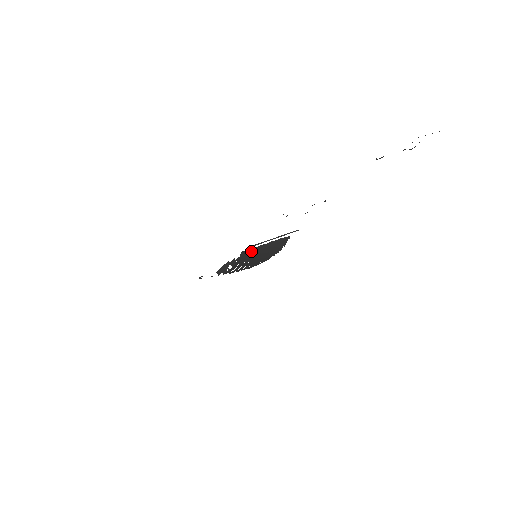
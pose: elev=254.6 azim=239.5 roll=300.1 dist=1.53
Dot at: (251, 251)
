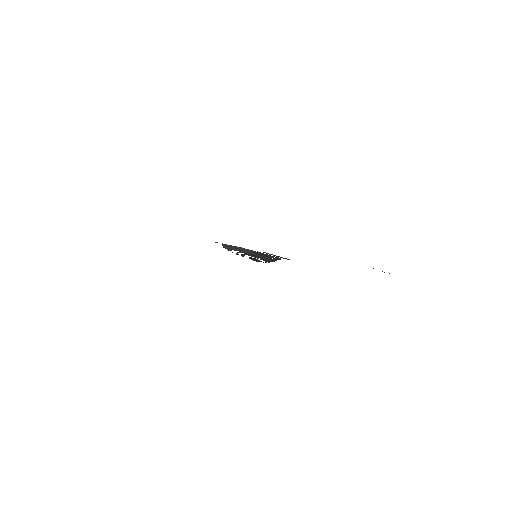
Dot at: (260, 254)
